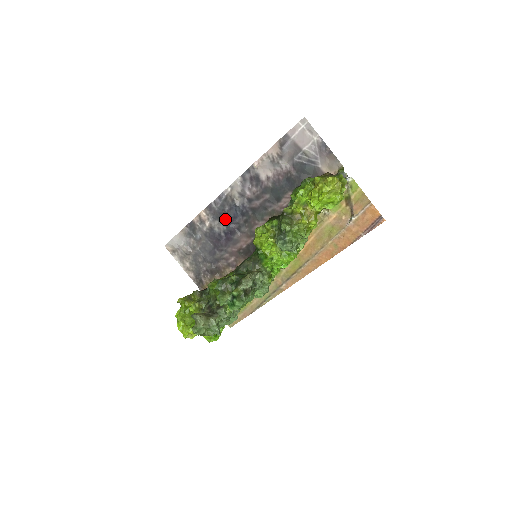
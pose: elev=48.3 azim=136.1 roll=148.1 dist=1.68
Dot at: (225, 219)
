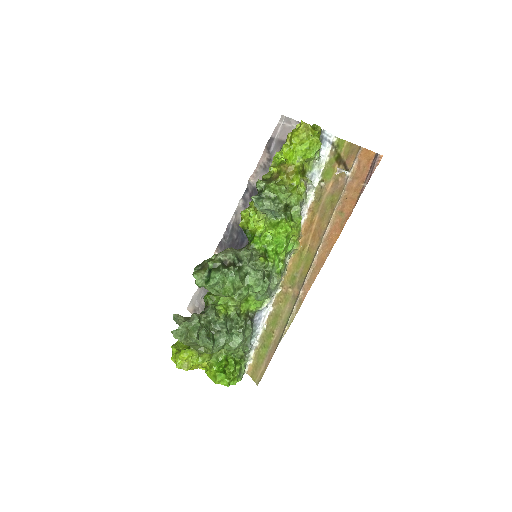
Dot at: occluded
